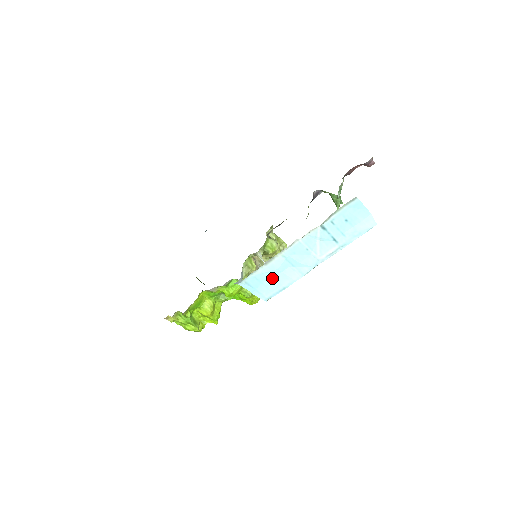
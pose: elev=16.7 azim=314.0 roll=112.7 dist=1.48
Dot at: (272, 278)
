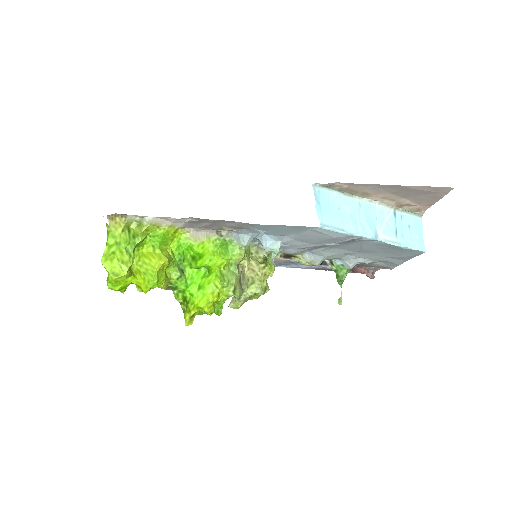
Dot at: (339, 212)
